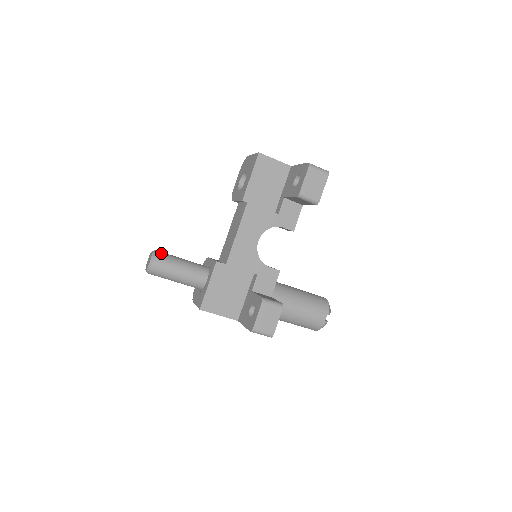
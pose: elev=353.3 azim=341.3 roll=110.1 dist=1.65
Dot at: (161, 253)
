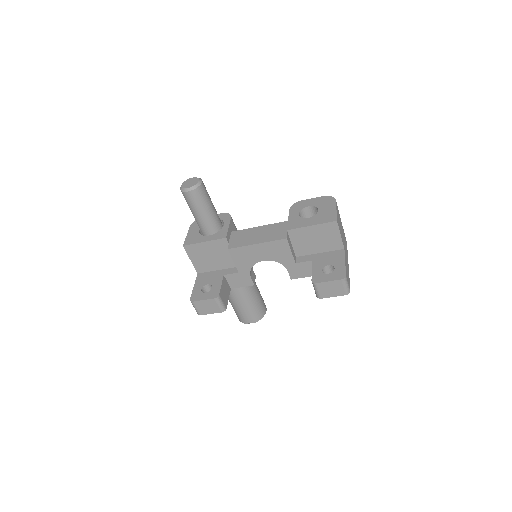
Dot at: (202, 190)
